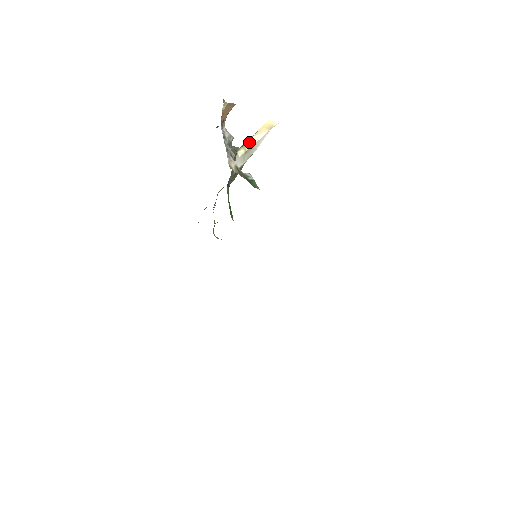
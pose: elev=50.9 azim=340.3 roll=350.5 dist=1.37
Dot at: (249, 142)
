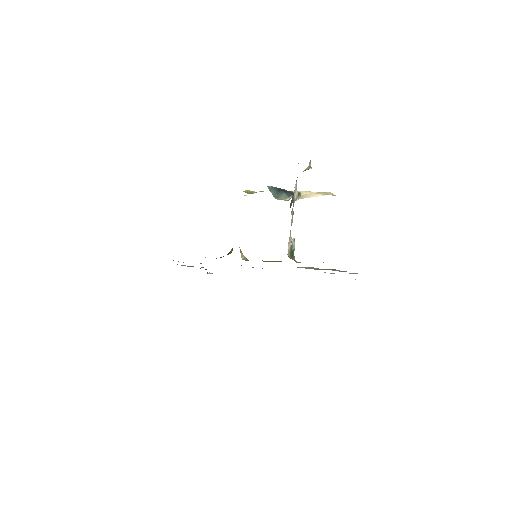
Dot at: (306, 195)
